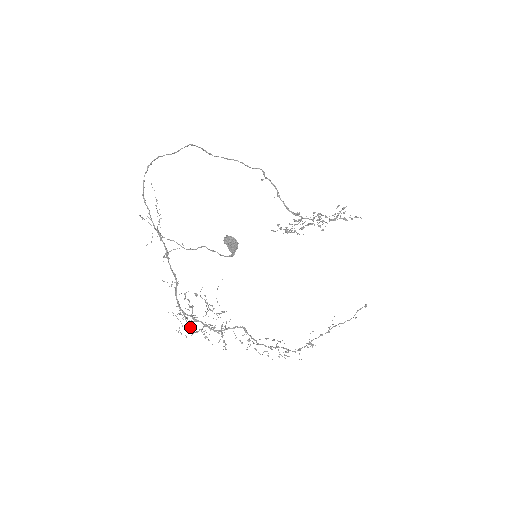
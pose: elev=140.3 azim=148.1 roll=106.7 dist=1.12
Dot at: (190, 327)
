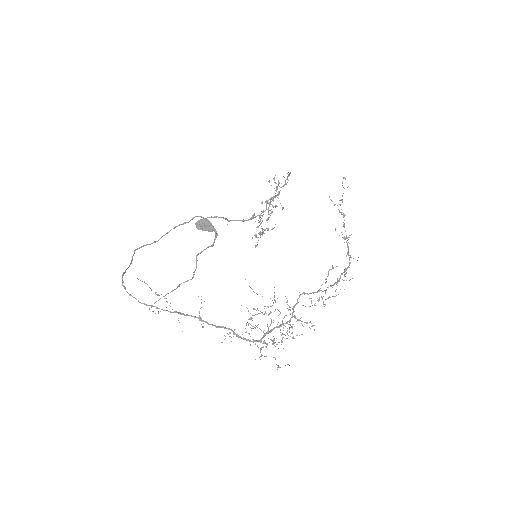
Dot at: occluded
